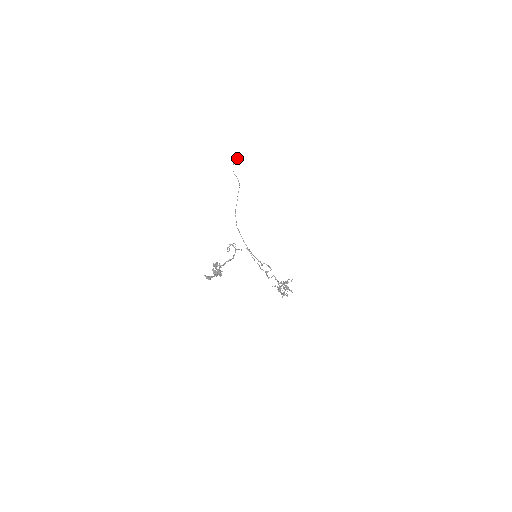
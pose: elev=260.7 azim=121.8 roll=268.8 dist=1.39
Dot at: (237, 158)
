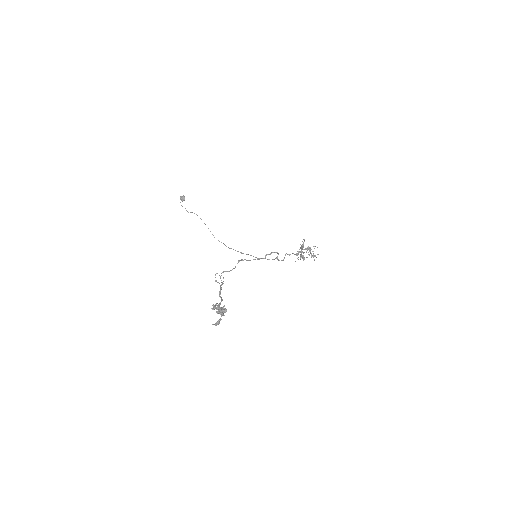
Dot at: (181, 198)
